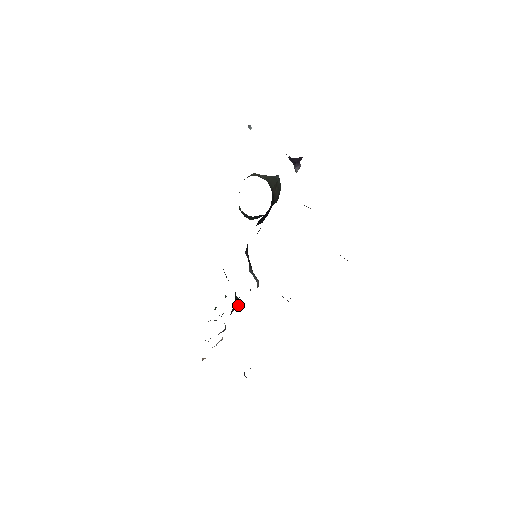
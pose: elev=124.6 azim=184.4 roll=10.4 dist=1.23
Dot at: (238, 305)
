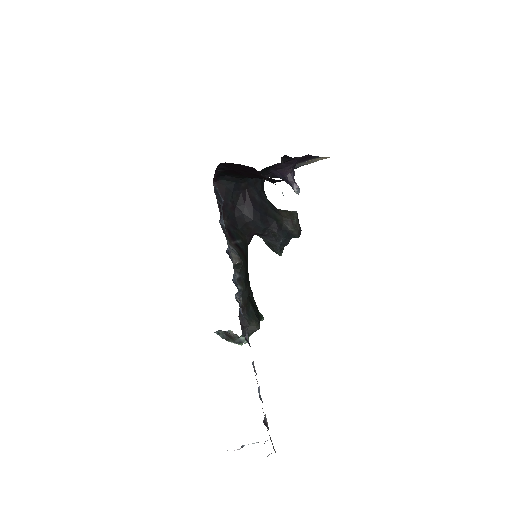
Dot at: (256, 325)
